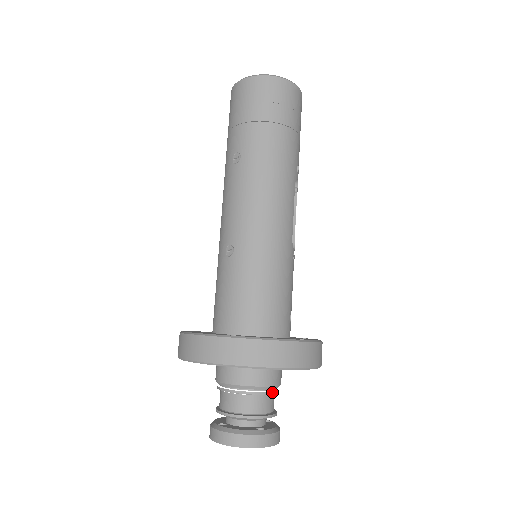
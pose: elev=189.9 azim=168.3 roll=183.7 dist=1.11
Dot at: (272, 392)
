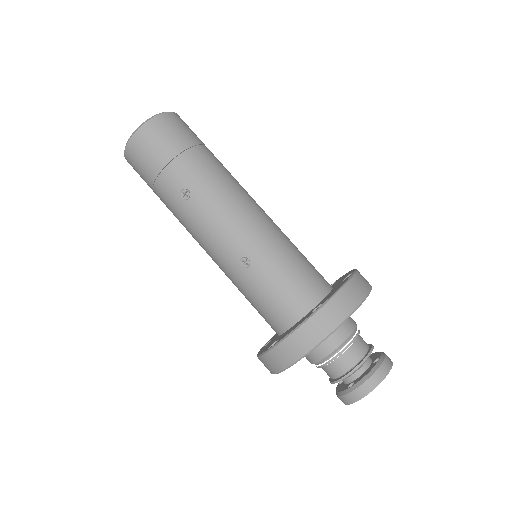
Dot at: (359, 331)
